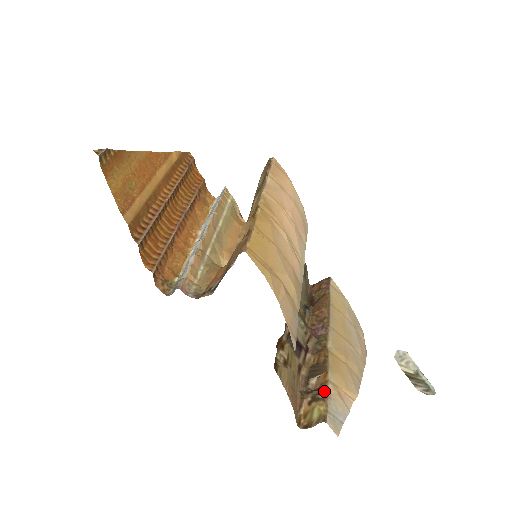
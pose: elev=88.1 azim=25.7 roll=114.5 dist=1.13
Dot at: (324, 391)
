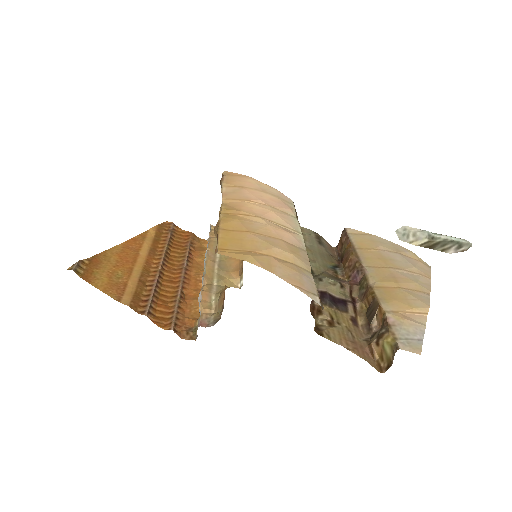
Dot at: (385, 324)
